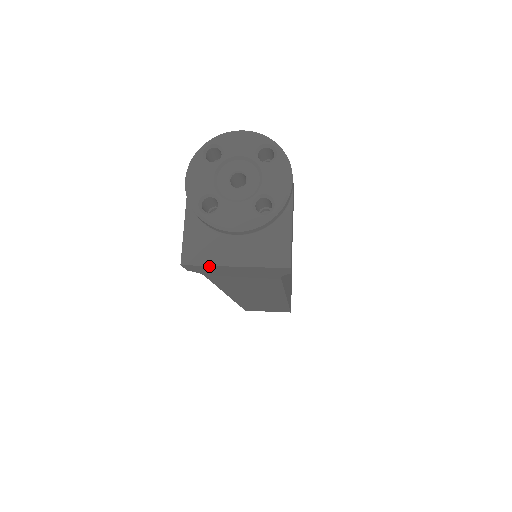
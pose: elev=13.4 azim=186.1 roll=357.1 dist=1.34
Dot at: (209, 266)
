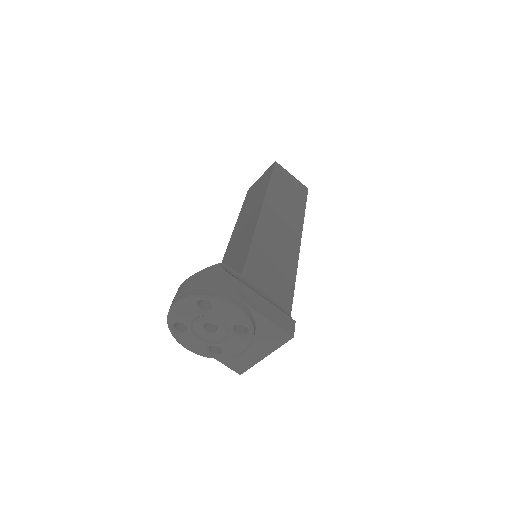
Dot at: (253, 364)
